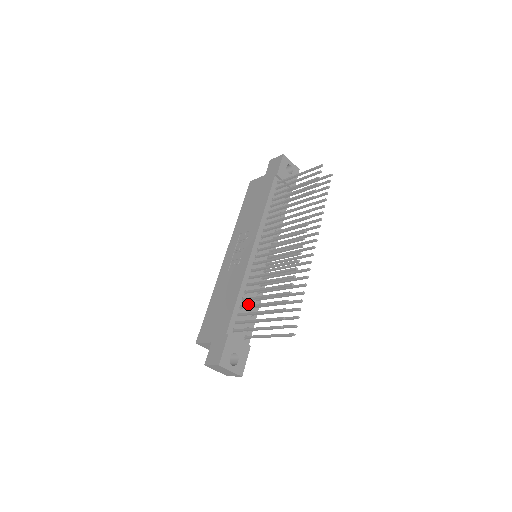
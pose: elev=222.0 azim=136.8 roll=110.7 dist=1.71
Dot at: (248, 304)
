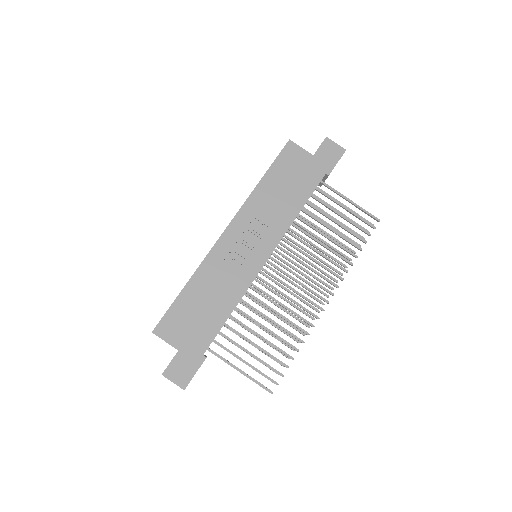
Dot at: occluded
